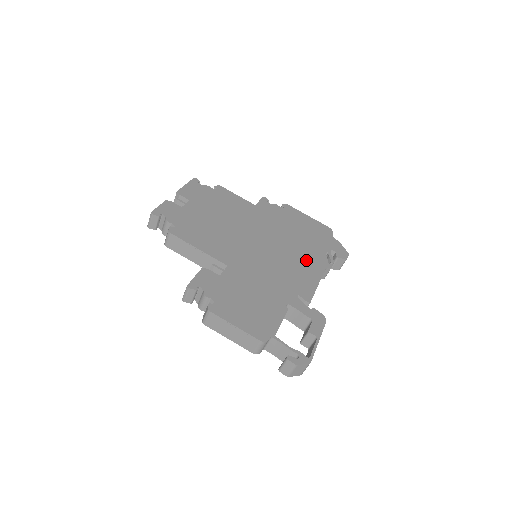
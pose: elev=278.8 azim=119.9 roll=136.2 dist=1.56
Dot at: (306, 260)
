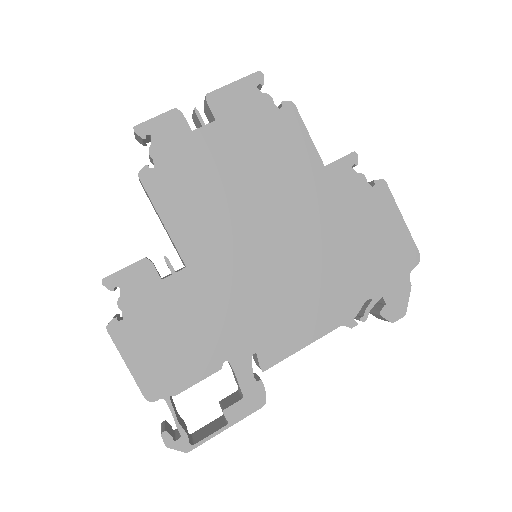
Dot at: (321, 301)
